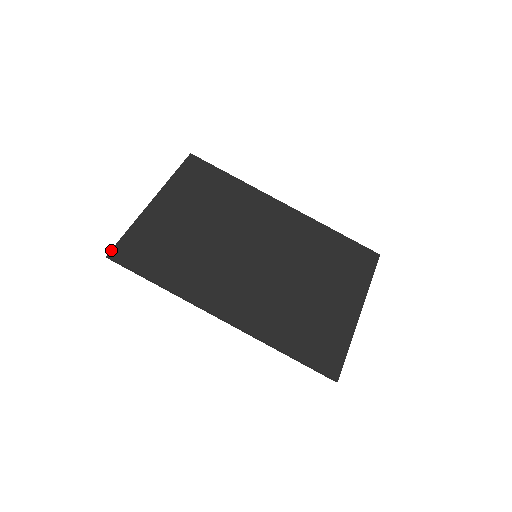
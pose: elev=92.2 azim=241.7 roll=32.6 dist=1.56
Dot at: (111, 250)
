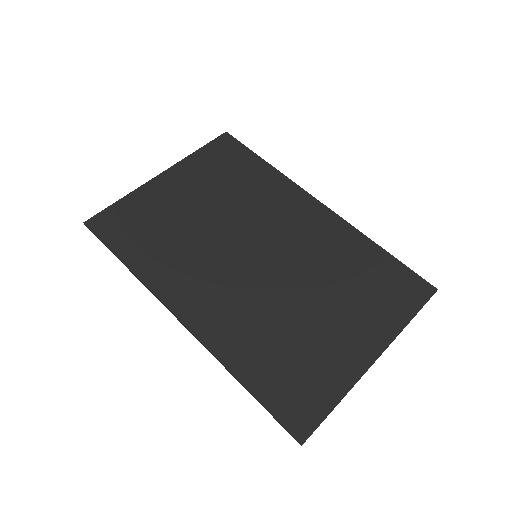
Dot at: (92, 217)
